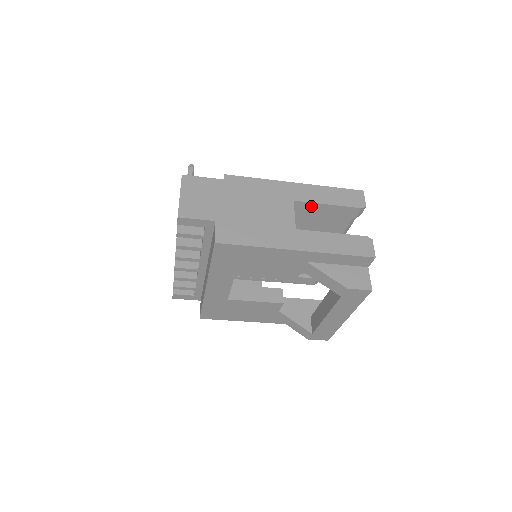
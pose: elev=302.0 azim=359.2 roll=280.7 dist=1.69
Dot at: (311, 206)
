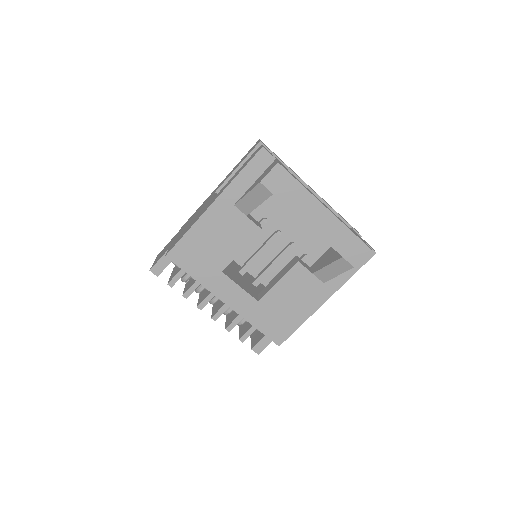
Dot at: occluded
